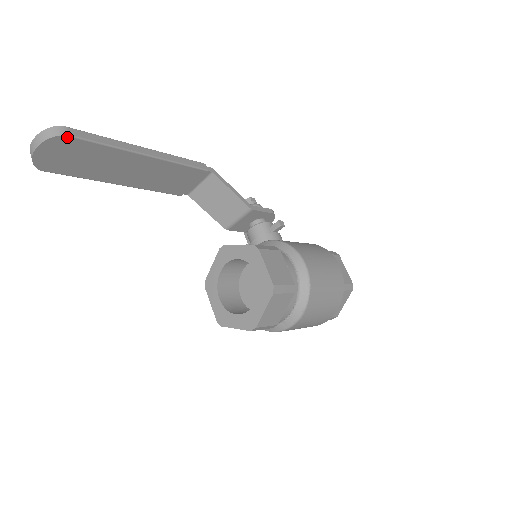
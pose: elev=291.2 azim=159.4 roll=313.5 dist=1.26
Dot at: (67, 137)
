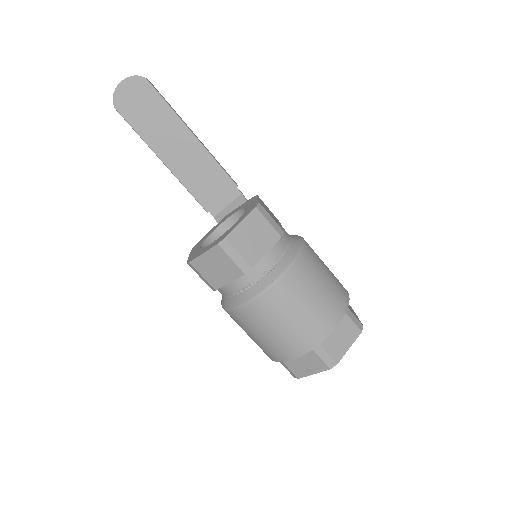
Dot at: (146, 81)
